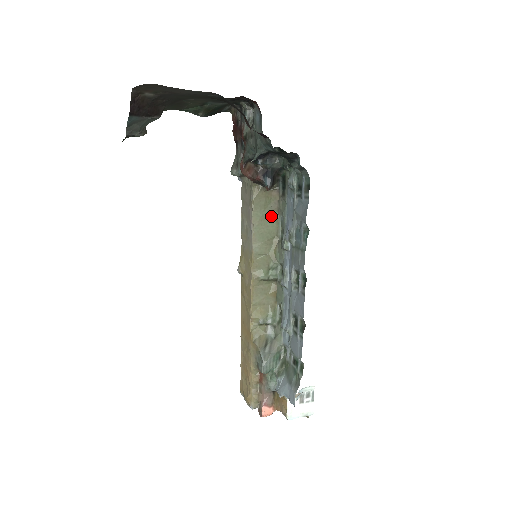
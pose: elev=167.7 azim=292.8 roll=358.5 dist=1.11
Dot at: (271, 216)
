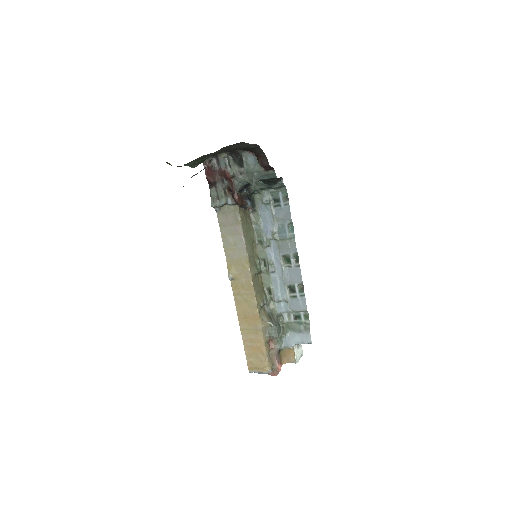
Dot at: (249, 228)
